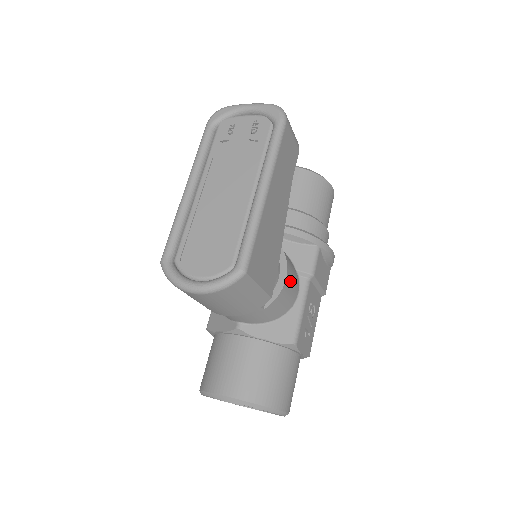
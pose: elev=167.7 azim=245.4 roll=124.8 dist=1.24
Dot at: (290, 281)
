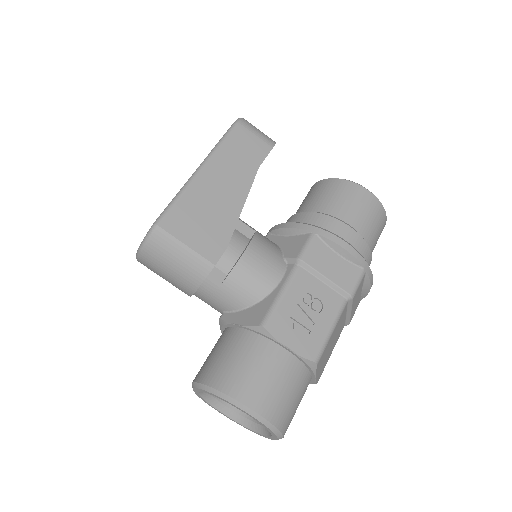
Dot at: (256, 259)
